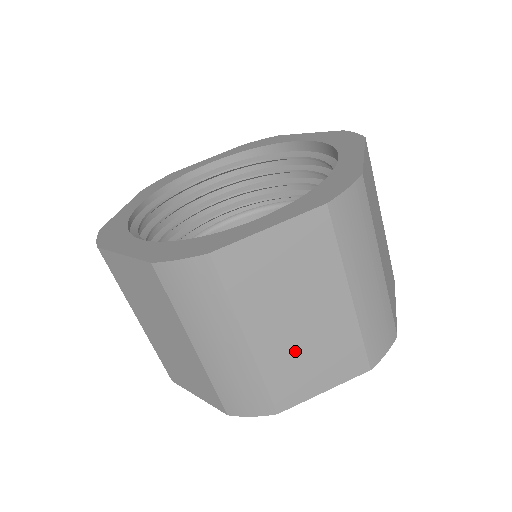
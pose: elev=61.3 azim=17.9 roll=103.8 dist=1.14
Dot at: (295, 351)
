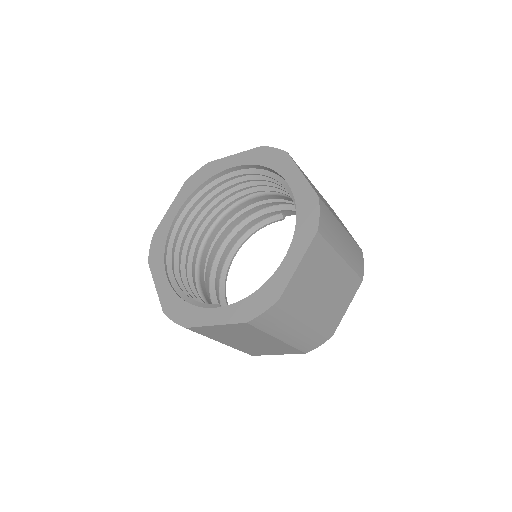
Dot at: (252, 347)
